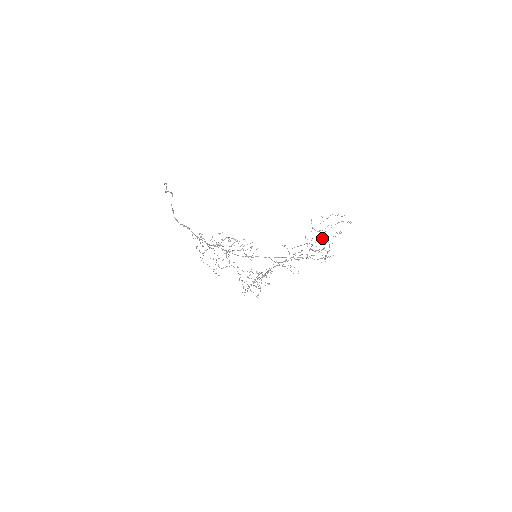
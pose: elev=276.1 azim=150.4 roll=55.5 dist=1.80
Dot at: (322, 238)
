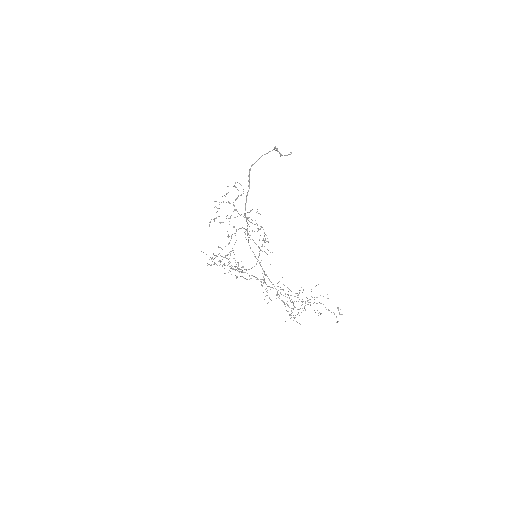
Dot at: occluded
